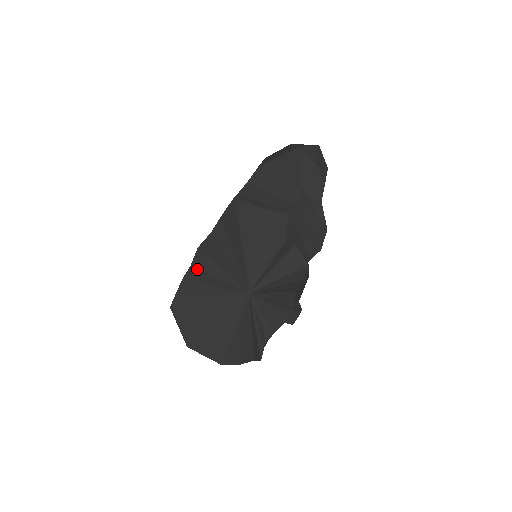
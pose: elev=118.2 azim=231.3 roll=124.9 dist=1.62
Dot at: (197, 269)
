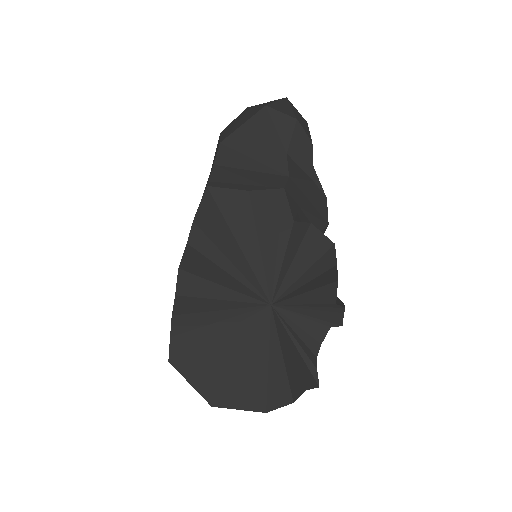
Dot at: (186, 297)
